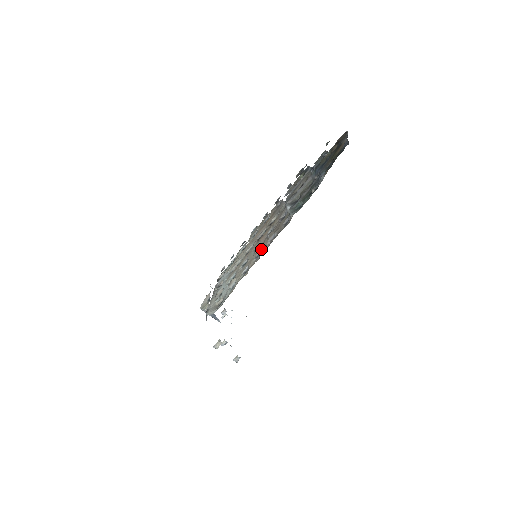
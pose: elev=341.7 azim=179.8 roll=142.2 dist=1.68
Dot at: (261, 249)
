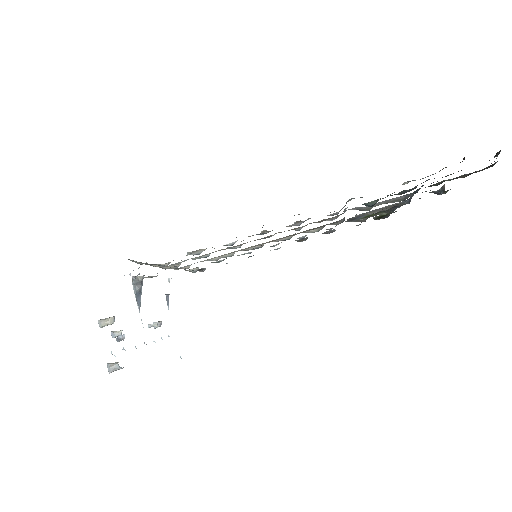
Dot at: occluded
